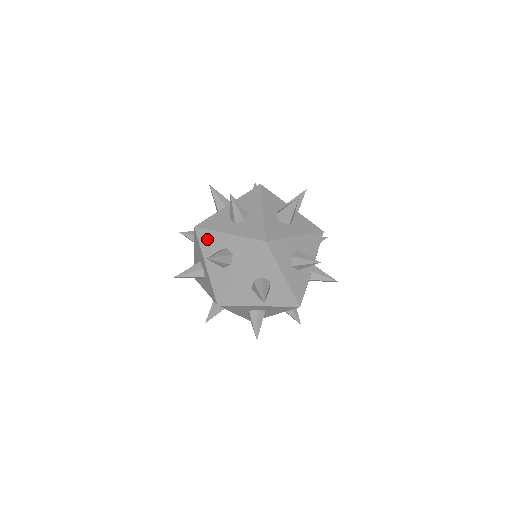
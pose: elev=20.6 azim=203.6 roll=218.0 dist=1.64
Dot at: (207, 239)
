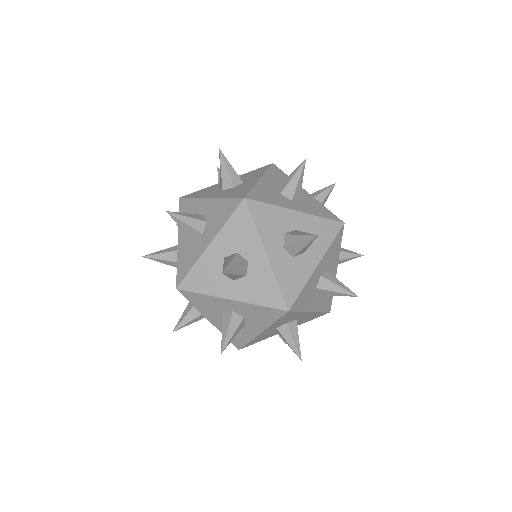
Dot at: (187, 209)
